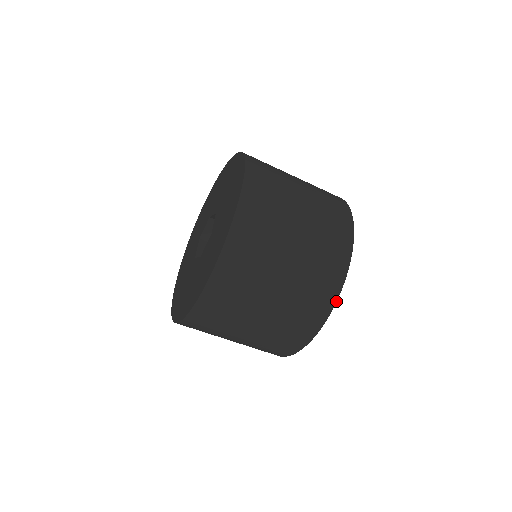
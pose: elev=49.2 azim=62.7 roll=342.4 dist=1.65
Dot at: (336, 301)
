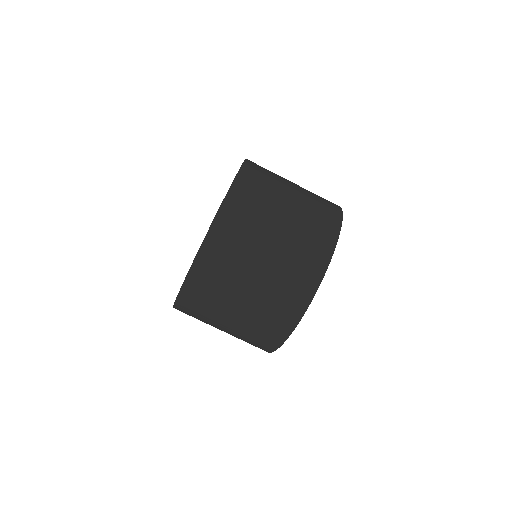
Dot at: (318, 286)
